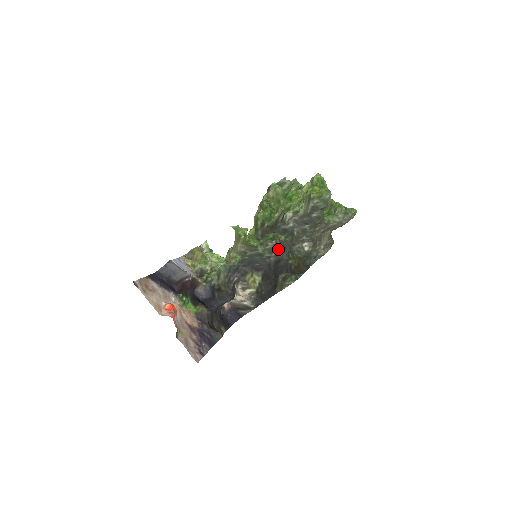
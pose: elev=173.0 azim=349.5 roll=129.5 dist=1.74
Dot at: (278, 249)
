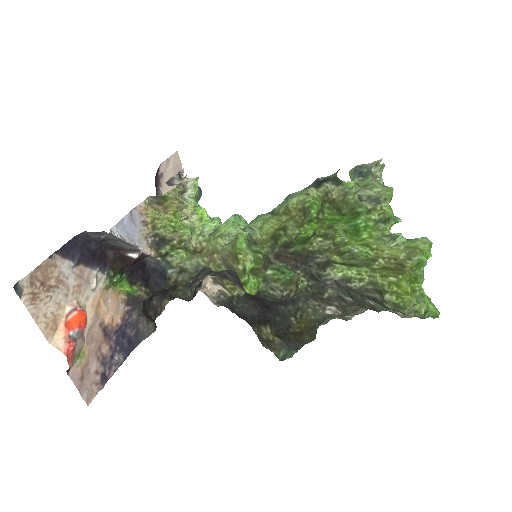
Dot at: (285, 301)
